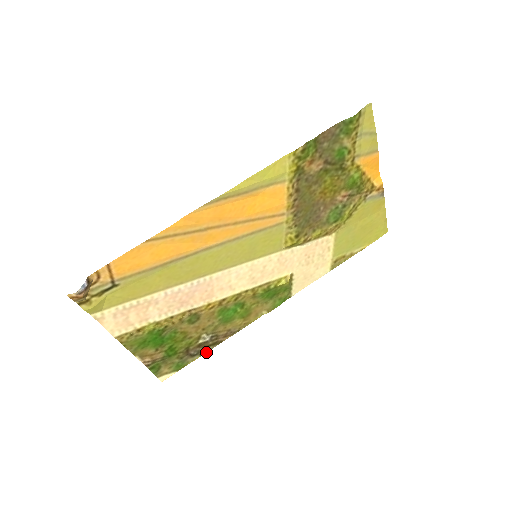
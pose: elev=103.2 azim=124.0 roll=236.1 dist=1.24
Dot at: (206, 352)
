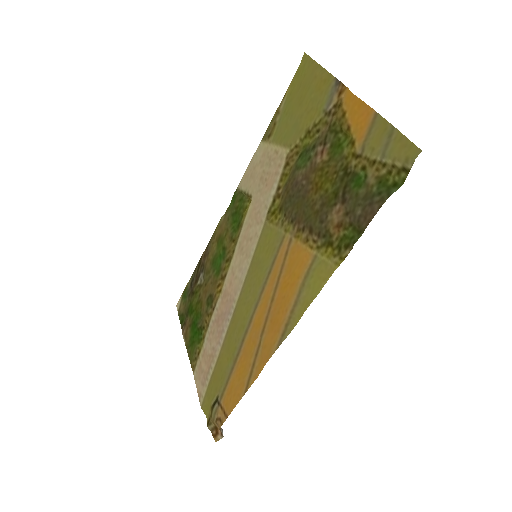
Dot at: (194, 271)
